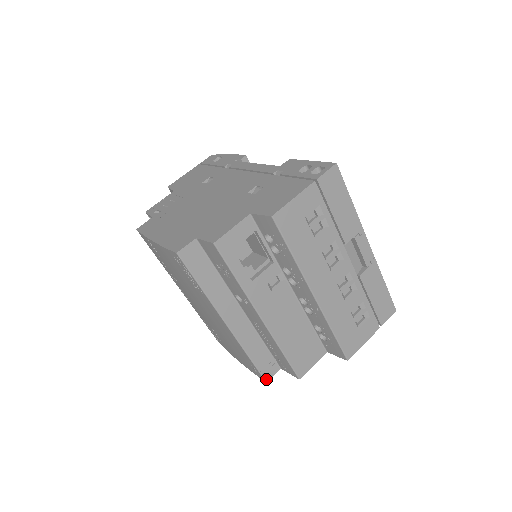
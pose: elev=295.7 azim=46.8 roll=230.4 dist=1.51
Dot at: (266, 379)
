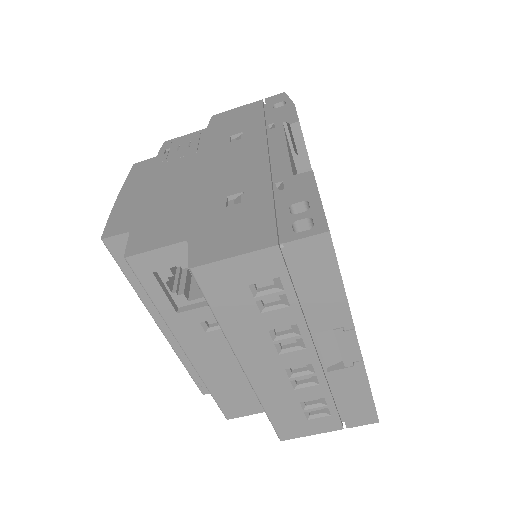
Dot at: (203, 392)
